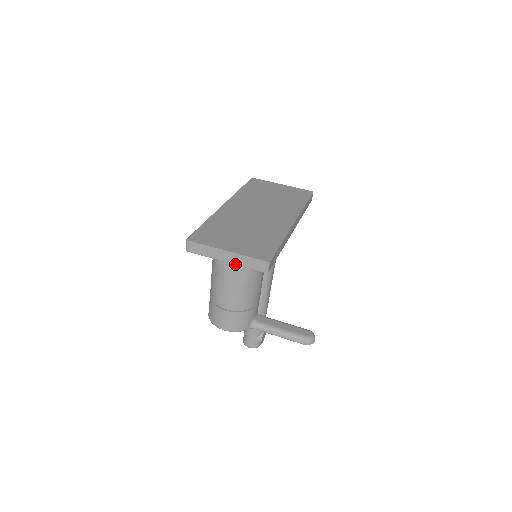
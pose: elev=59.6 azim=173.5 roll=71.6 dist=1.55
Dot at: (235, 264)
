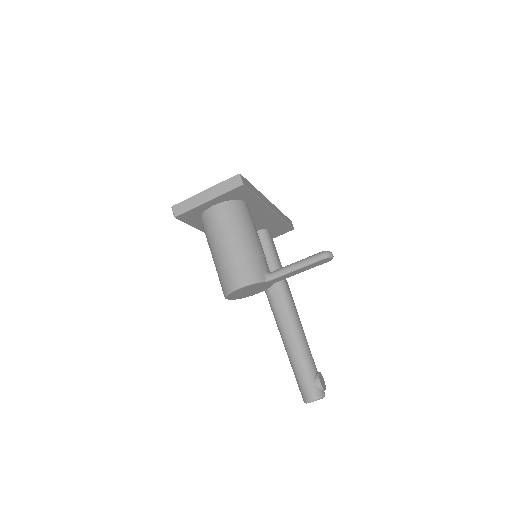
Dot at: (215, 197)
